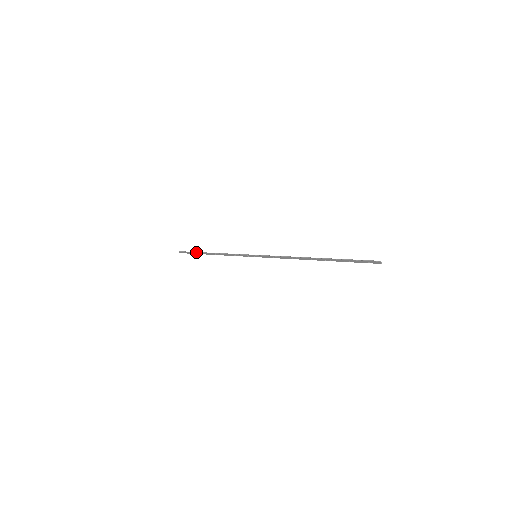
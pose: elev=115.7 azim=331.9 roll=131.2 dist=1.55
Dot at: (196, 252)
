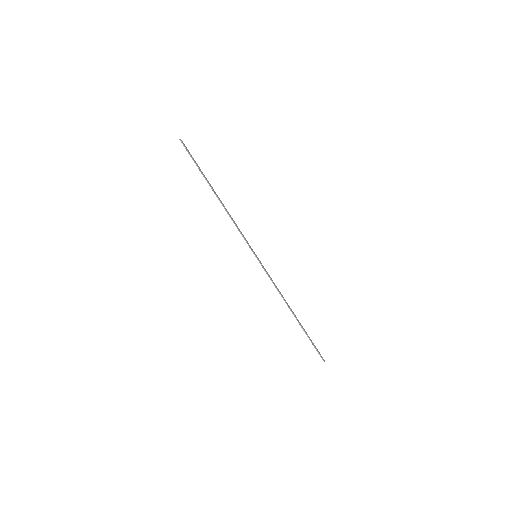
Dot at: (201, 173)
